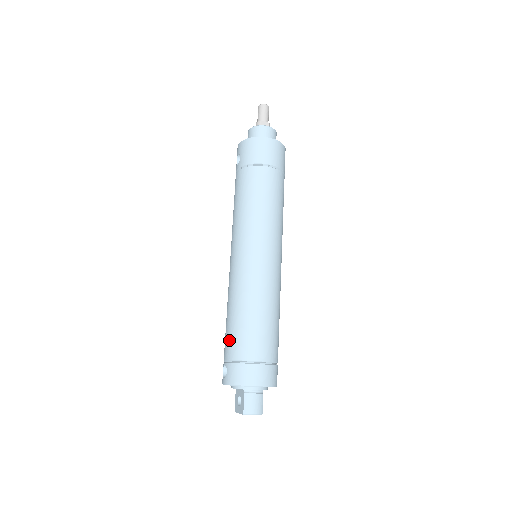
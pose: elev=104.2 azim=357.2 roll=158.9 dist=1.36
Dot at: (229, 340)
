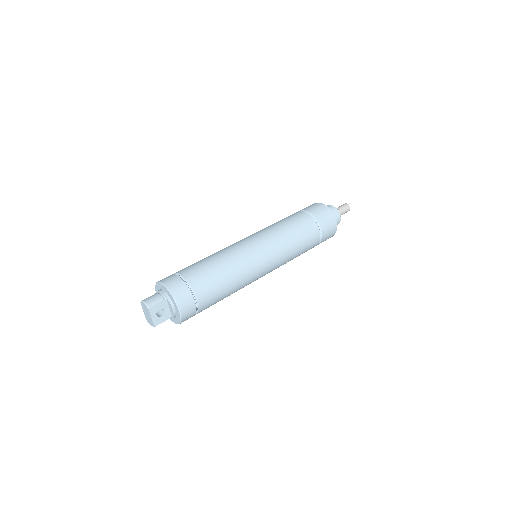
Dot at: occluded
